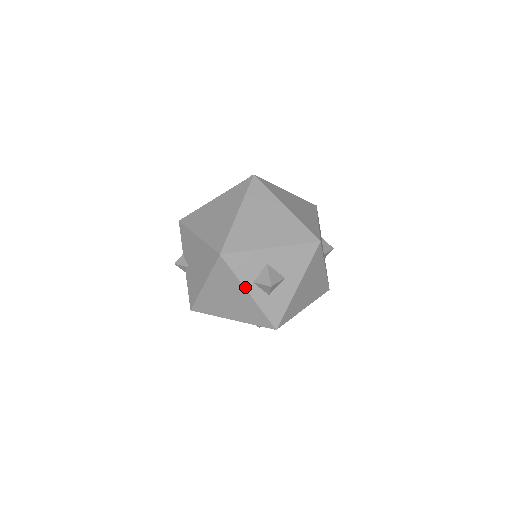
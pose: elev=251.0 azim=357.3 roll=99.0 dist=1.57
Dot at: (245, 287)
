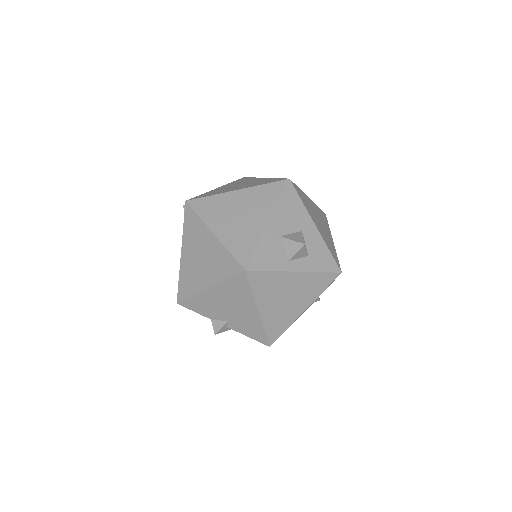
Dot at: (288, 271)
